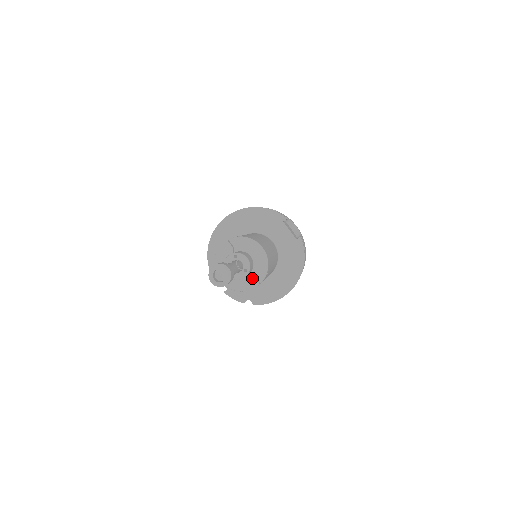
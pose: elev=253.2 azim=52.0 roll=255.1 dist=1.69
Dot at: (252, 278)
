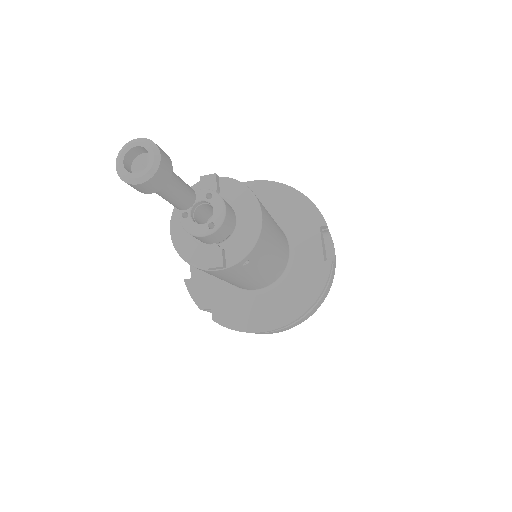
Dot at: (217, 250)
